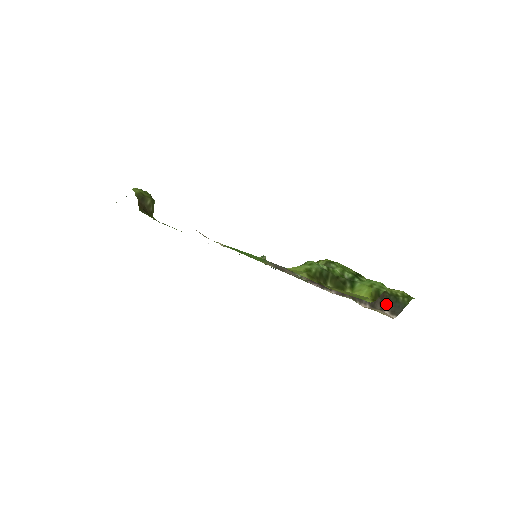
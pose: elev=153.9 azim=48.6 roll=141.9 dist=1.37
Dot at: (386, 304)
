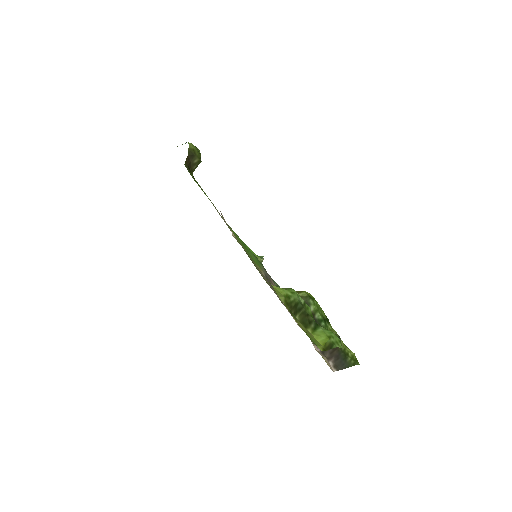
Dot at: (334, 356)
